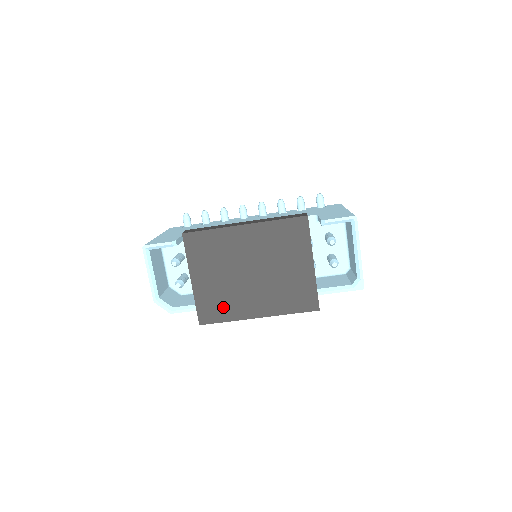
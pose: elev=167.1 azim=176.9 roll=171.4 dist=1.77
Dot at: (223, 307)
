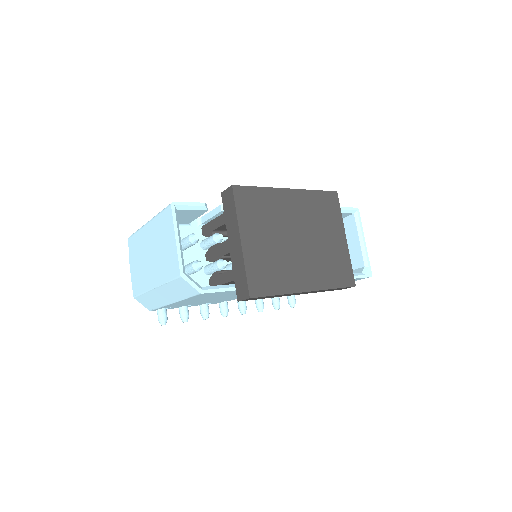
Dot at: (274, 276)
